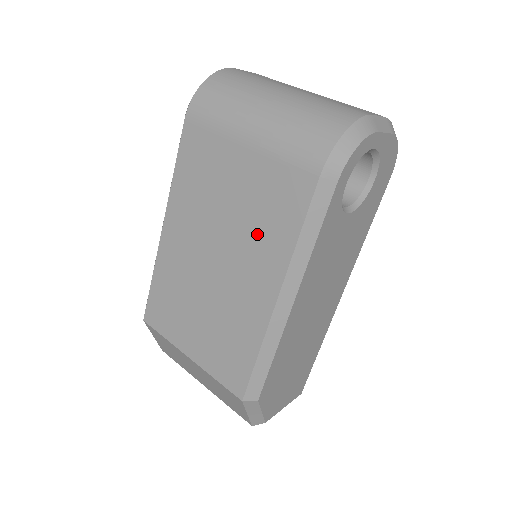
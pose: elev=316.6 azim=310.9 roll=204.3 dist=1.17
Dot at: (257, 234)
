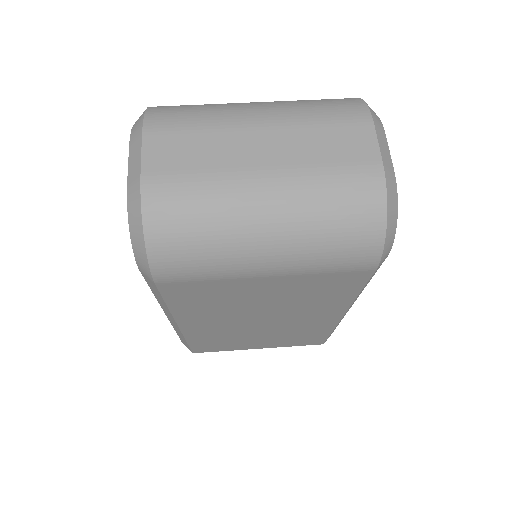
Dot at: (308, 304)
